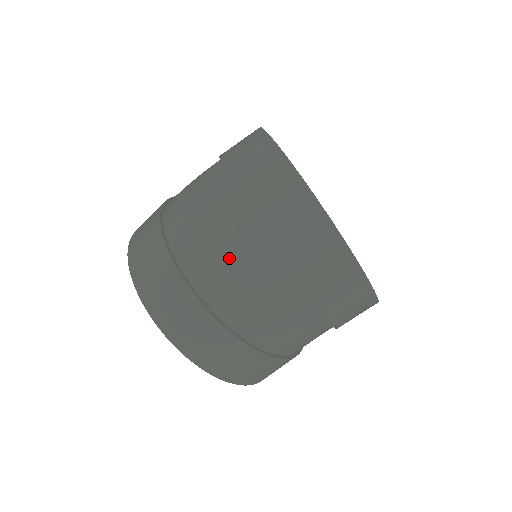
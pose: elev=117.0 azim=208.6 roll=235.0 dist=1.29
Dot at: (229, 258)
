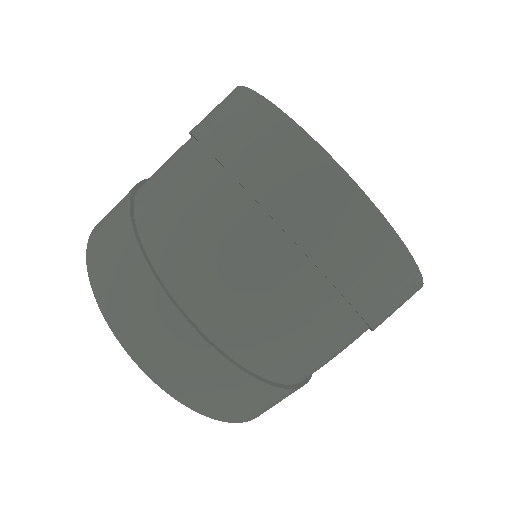
Dot at: (289, 325)
